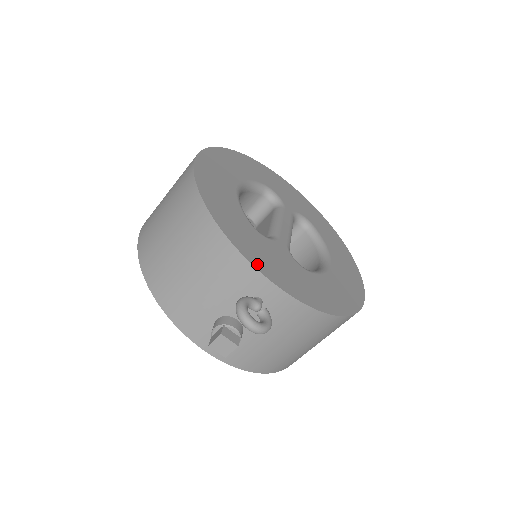
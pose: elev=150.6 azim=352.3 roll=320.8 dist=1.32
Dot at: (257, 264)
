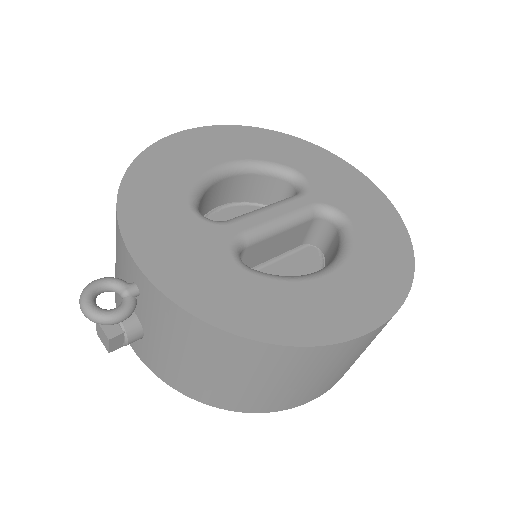
Dot at: (134, 239)
